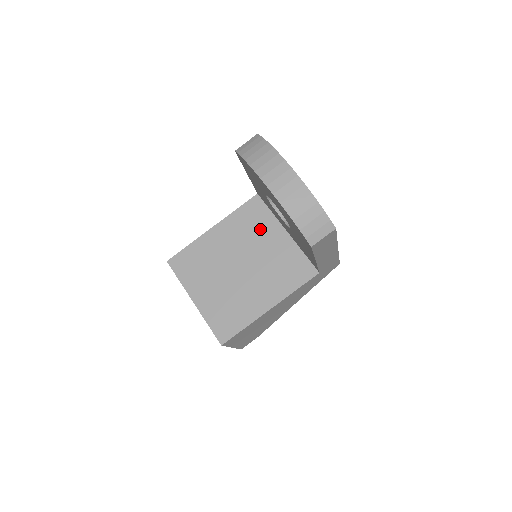
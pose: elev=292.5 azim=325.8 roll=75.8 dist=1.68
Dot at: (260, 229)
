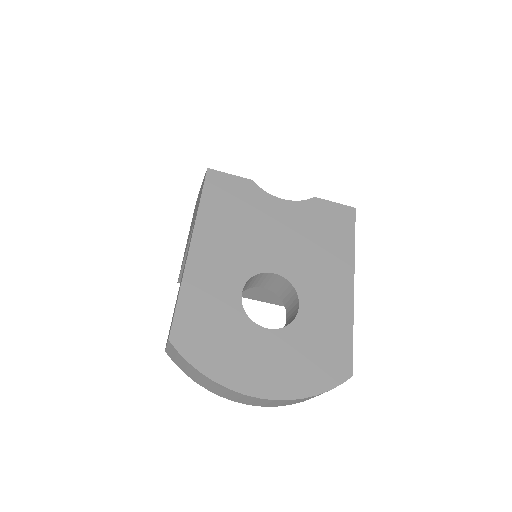
Dot at: occluded
